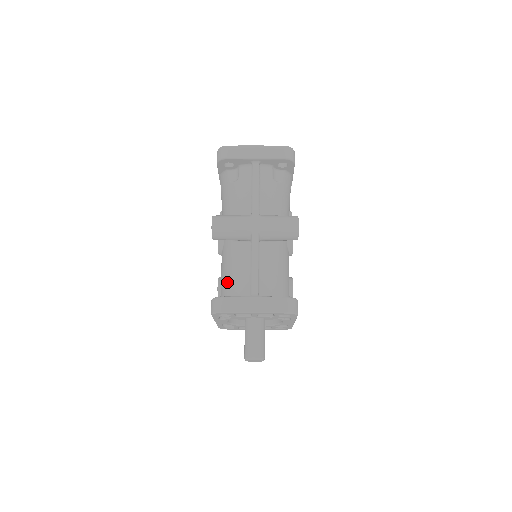
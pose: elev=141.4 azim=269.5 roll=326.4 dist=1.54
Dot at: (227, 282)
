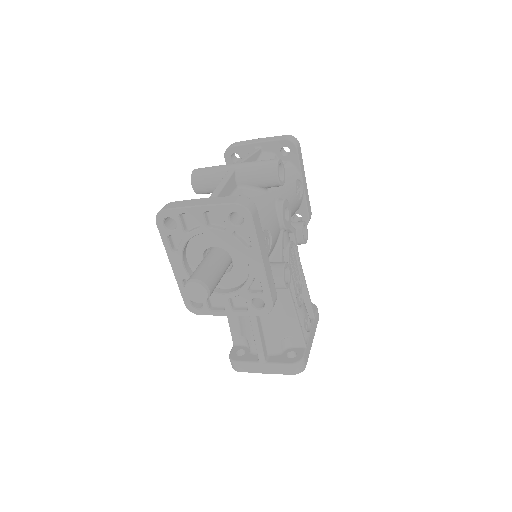
Dot at: occluded
